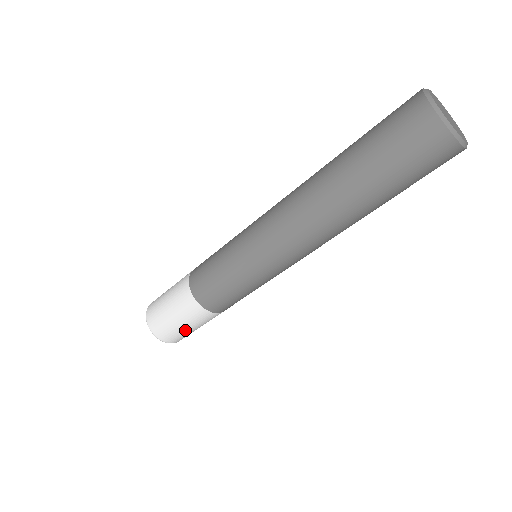
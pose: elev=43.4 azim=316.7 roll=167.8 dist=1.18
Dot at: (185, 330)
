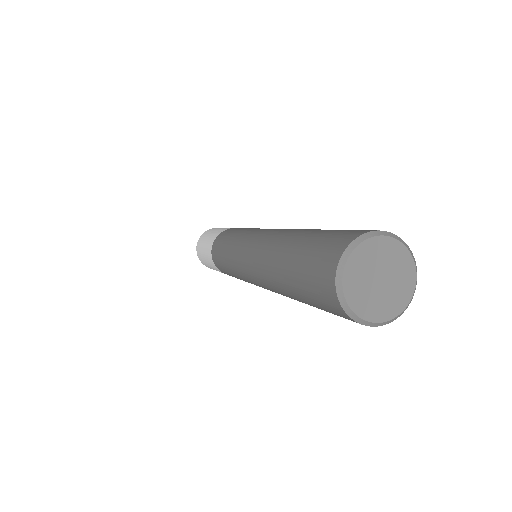
Dot at: occluded
